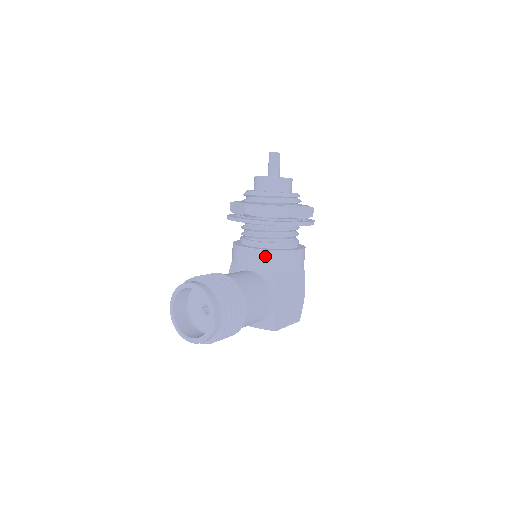
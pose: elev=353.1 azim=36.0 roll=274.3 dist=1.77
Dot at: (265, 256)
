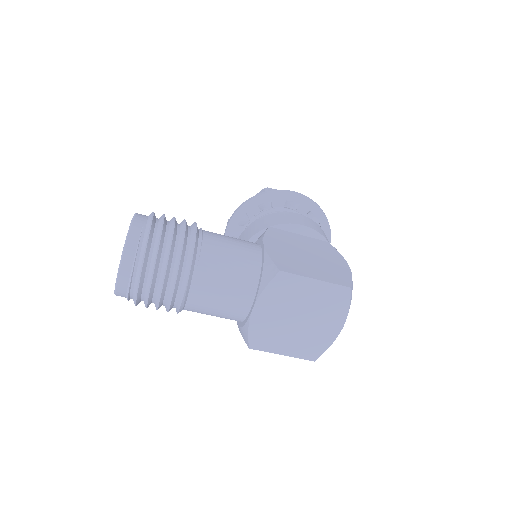
Dot at: (249, 229)
